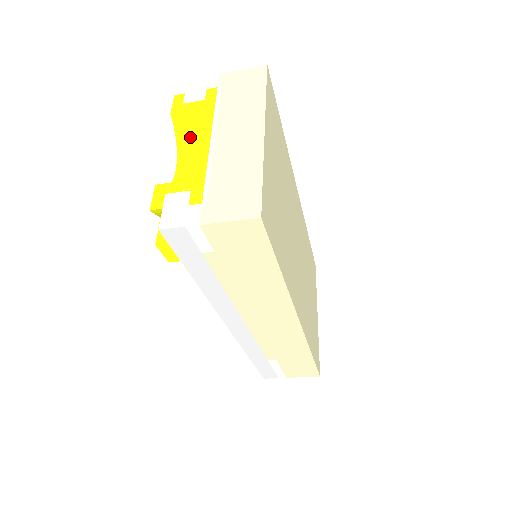
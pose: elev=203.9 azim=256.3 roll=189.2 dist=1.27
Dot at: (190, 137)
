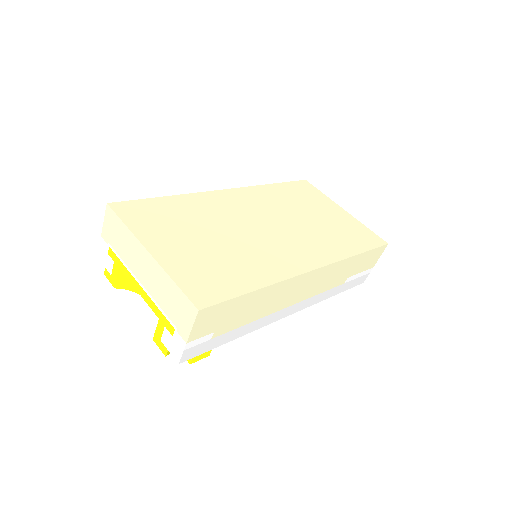
Dot at: occluded
